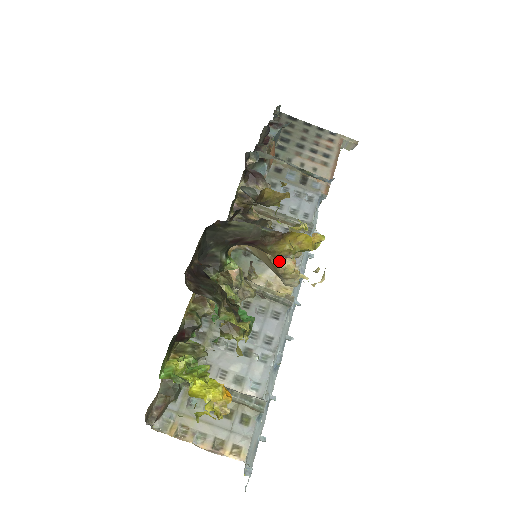
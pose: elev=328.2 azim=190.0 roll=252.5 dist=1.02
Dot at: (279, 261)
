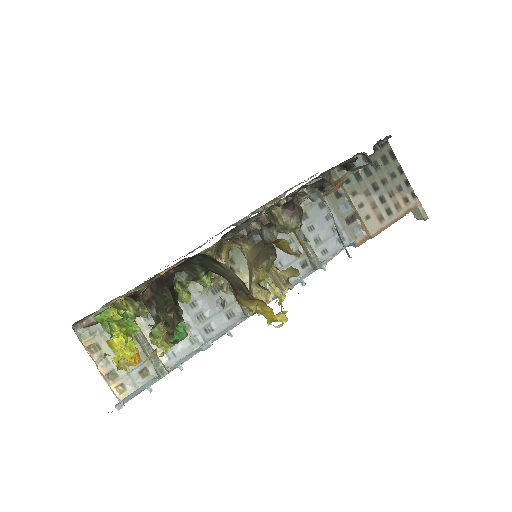
Dot at: (256, 290)
